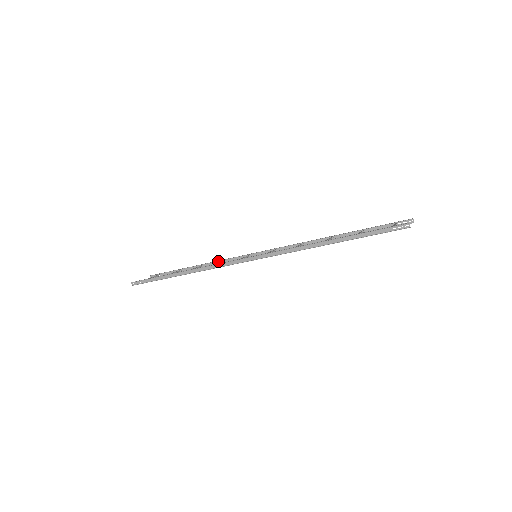
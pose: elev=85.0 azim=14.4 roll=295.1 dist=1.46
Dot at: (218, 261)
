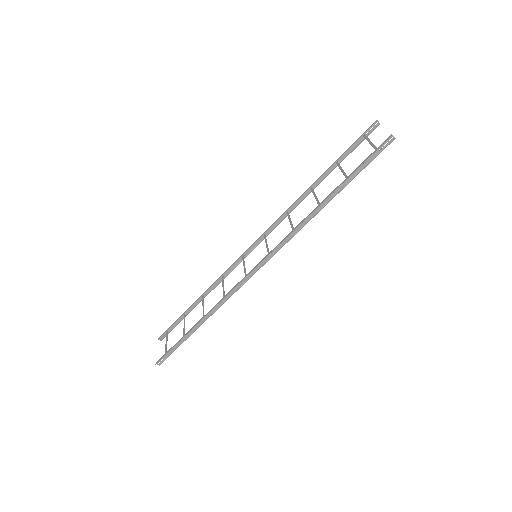
Dot at: (216, 282)
